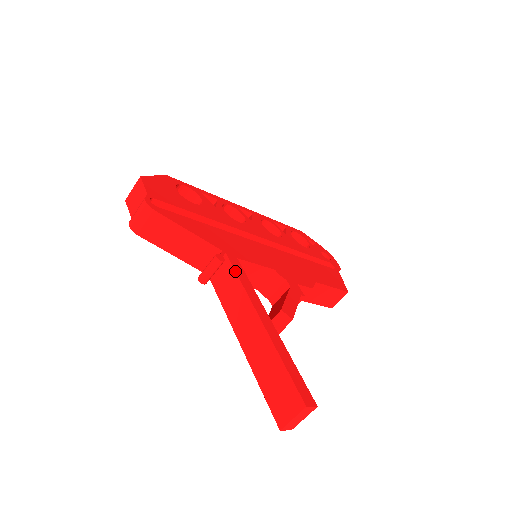
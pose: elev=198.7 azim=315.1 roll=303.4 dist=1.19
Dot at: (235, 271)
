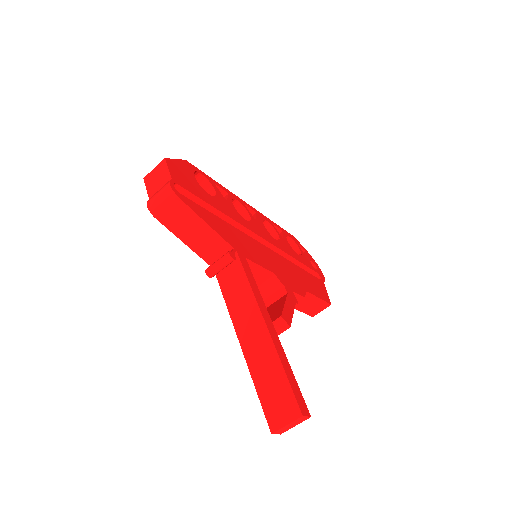
Dot at: (244, 271)
